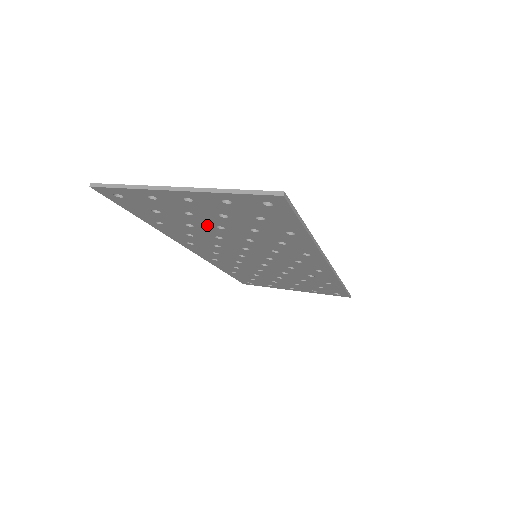
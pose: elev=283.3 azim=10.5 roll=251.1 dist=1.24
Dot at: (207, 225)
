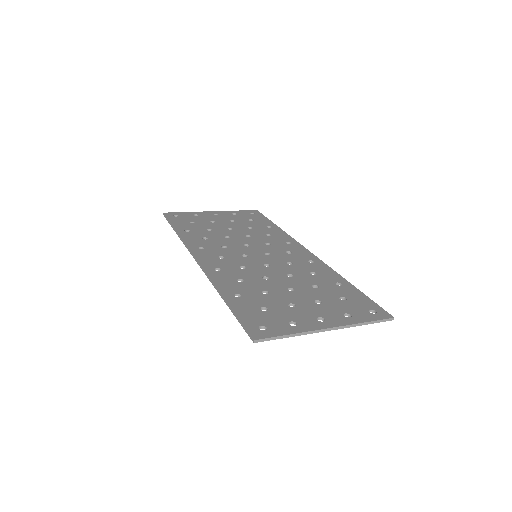
Dot at: occluded
